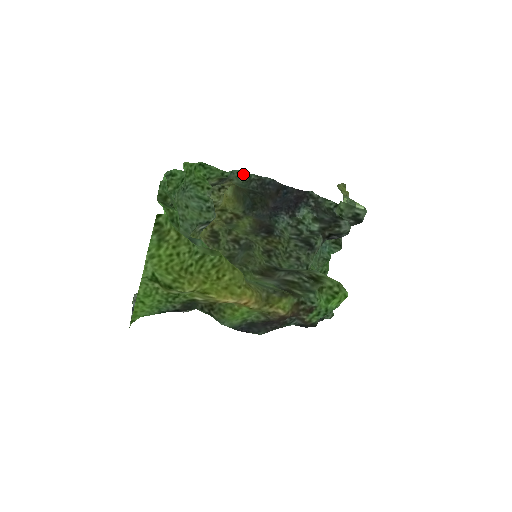
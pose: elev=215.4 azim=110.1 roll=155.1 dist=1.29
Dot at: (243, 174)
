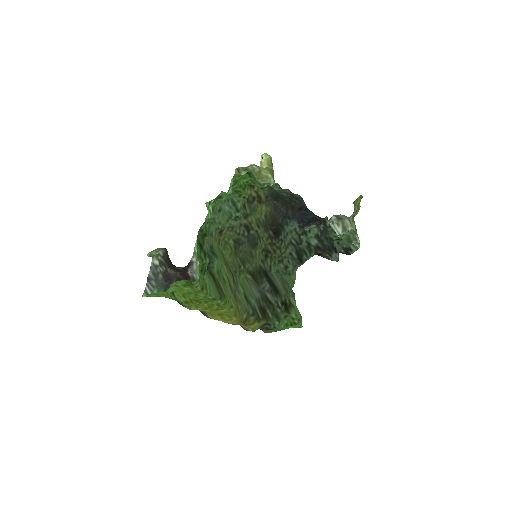
Dot at: (280, 187)
